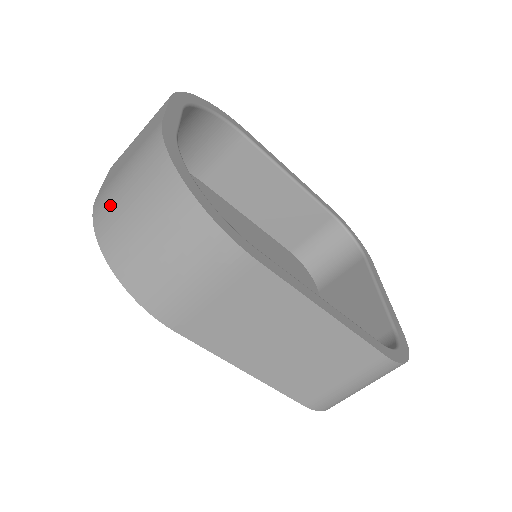
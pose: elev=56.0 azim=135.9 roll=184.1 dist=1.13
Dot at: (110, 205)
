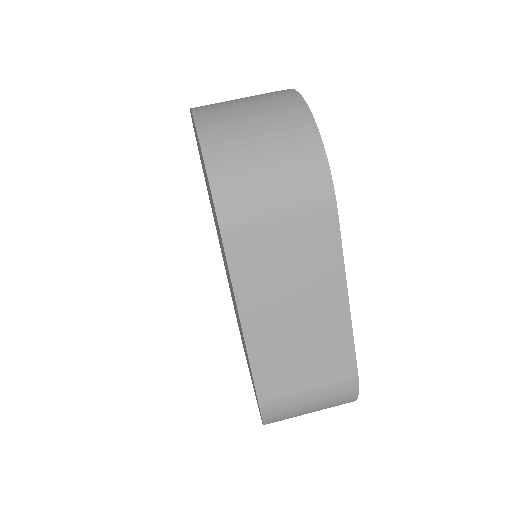
Dot at: (222, 112)
